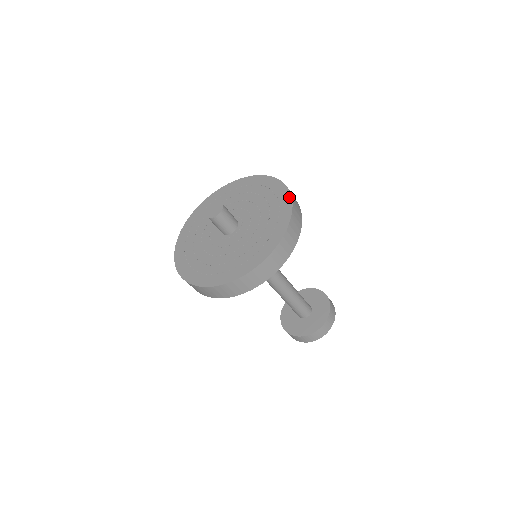
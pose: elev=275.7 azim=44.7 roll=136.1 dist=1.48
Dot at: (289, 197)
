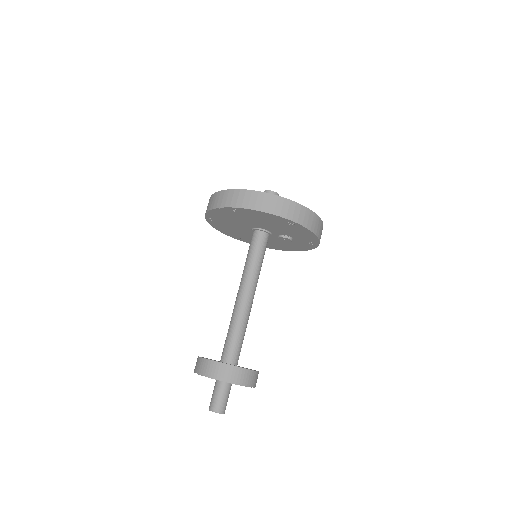
Dot at: (318, 217)
